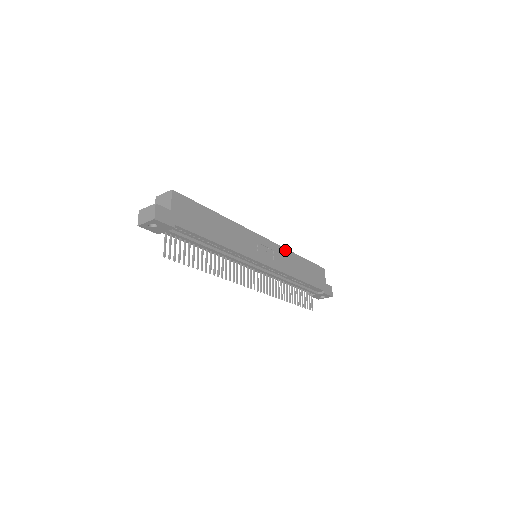
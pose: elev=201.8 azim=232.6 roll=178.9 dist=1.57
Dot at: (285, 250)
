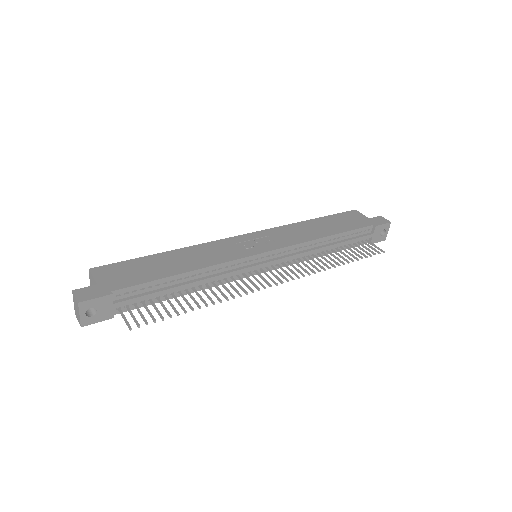
Dot at: (284, 227)
